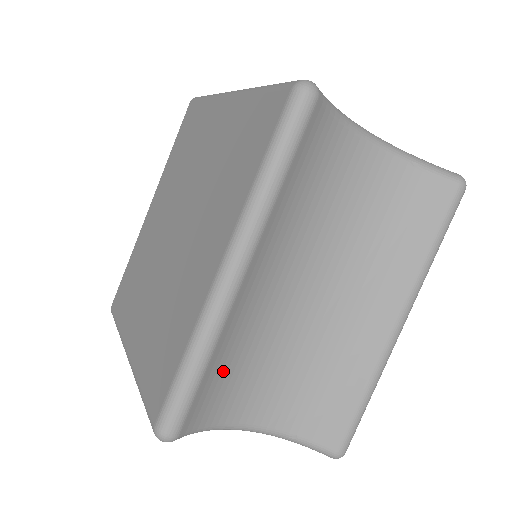
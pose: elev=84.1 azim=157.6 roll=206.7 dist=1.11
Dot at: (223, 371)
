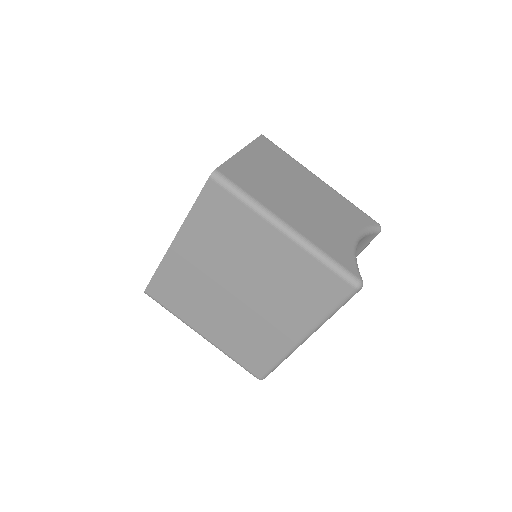
Dot at: occluded
